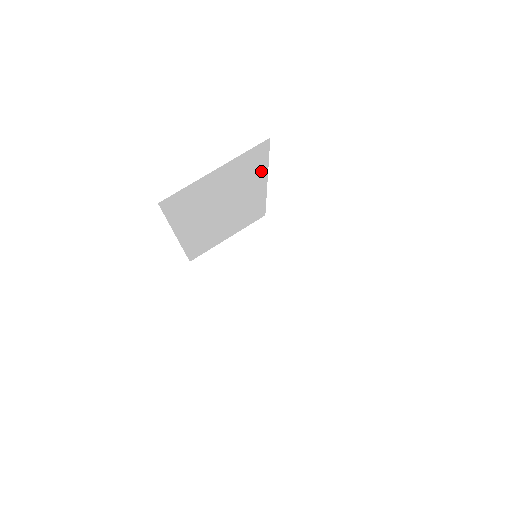
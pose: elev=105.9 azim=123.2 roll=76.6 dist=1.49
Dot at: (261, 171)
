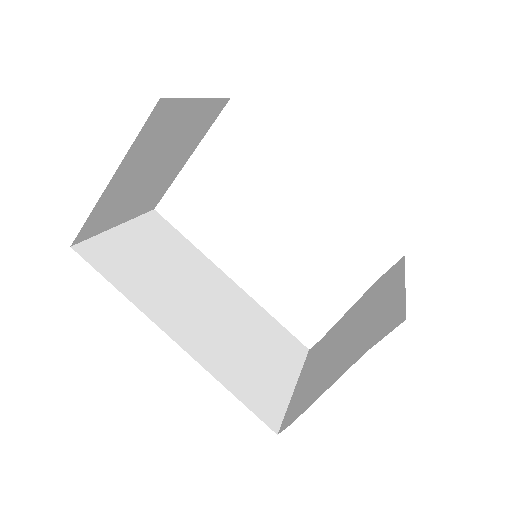
Dot at: (196, 254)
